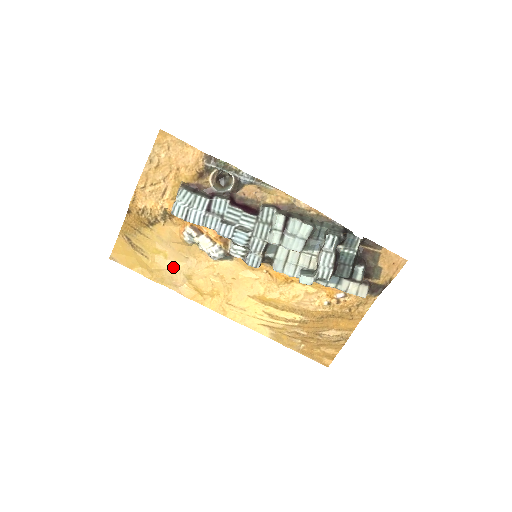
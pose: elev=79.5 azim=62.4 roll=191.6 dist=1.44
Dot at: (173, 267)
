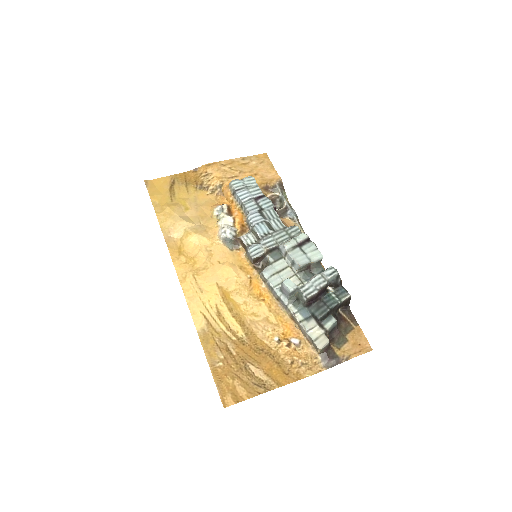
Dot at: (184, 218)
